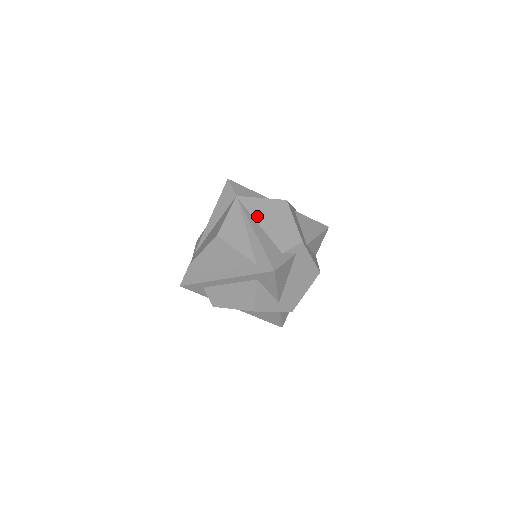
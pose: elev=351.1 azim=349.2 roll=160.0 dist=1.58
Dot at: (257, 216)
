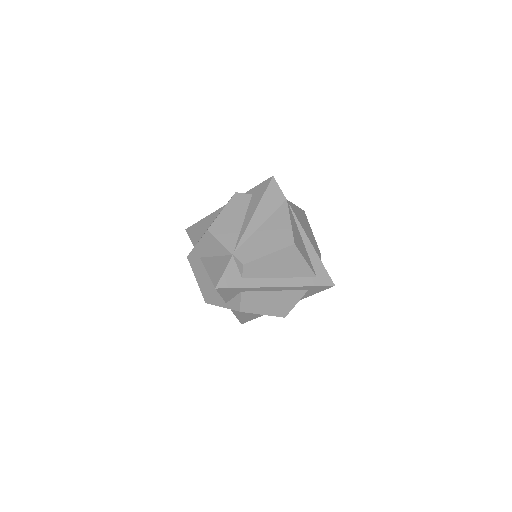
Dot at: (301, 225)
